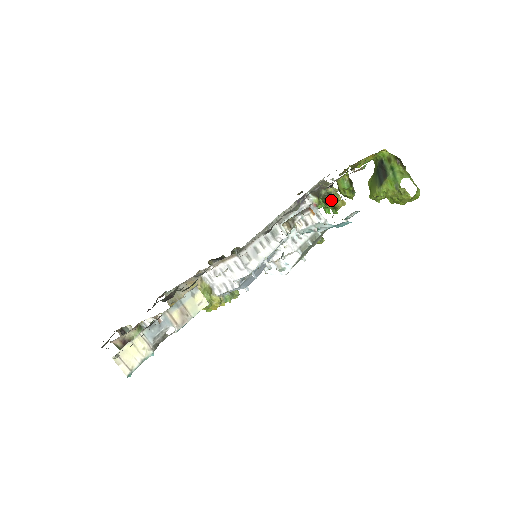
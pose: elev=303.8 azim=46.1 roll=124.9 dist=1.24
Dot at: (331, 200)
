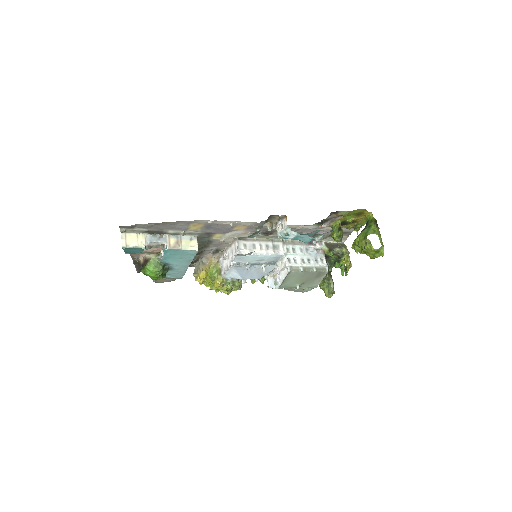
Dot at: (342, 259)
